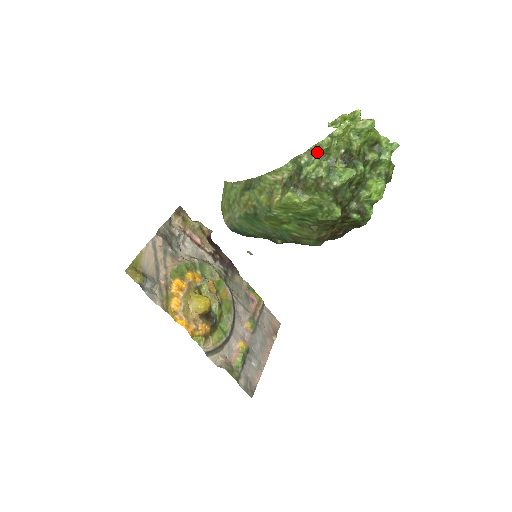
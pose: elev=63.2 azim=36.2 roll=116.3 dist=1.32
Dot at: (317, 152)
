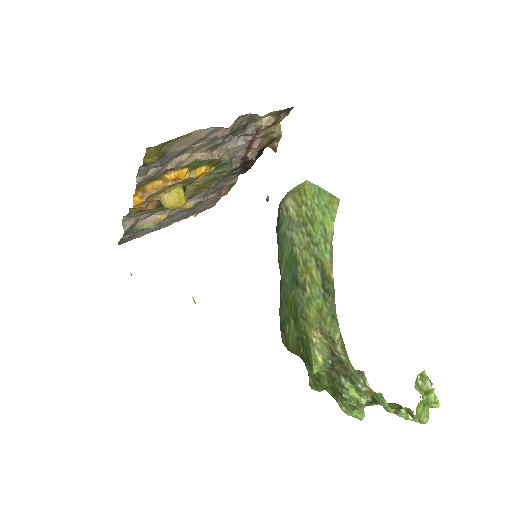
Dot at: (375, 396)
